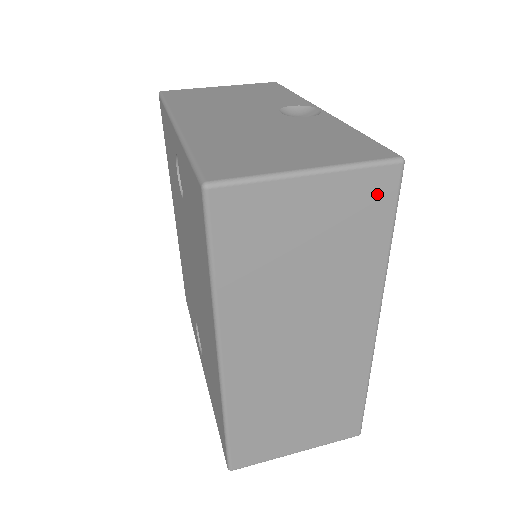
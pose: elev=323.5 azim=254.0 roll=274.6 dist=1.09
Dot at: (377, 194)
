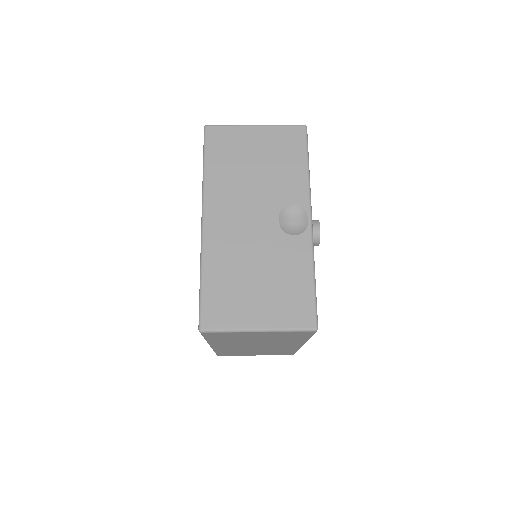
Dot at: (300, 334)
